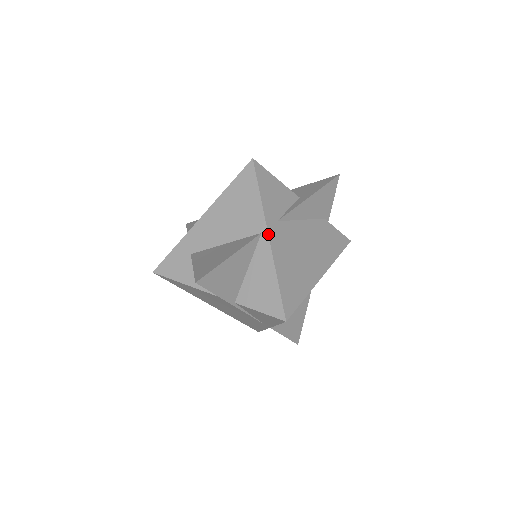
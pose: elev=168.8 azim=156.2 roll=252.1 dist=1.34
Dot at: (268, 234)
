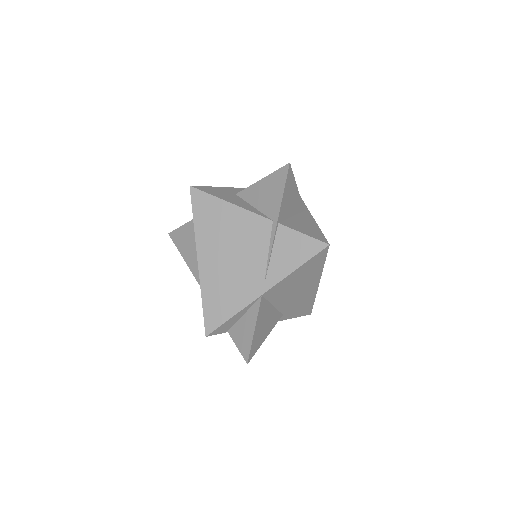
Dot at: (310, 213)
